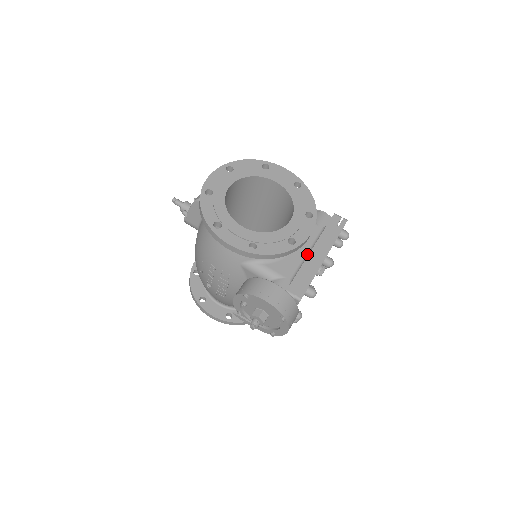
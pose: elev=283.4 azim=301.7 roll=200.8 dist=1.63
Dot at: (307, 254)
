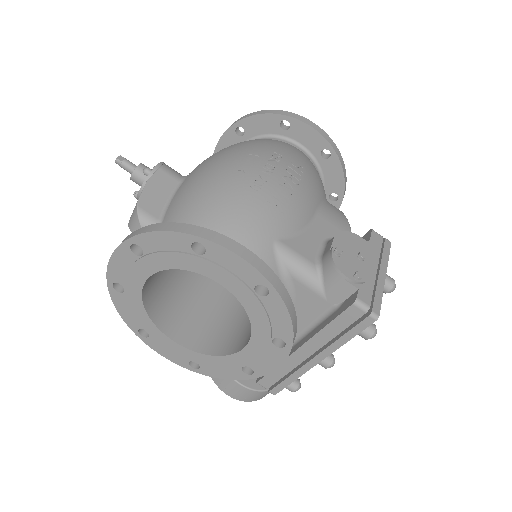
Dot at: (298, 338)
